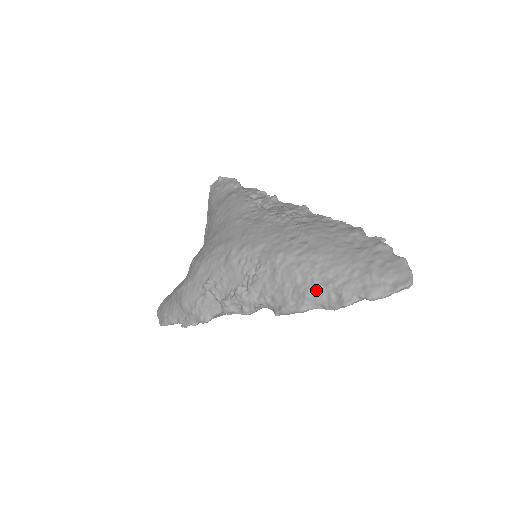
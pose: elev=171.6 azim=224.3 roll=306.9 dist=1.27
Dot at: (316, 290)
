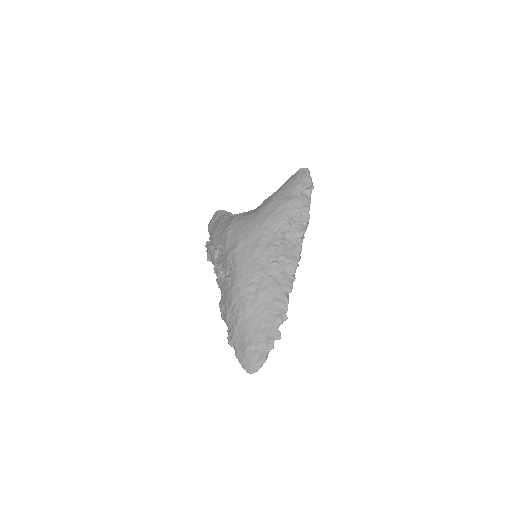
Dot at: (230, 321)
